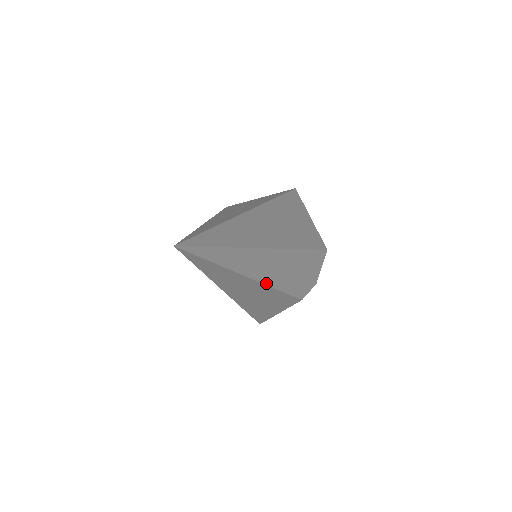
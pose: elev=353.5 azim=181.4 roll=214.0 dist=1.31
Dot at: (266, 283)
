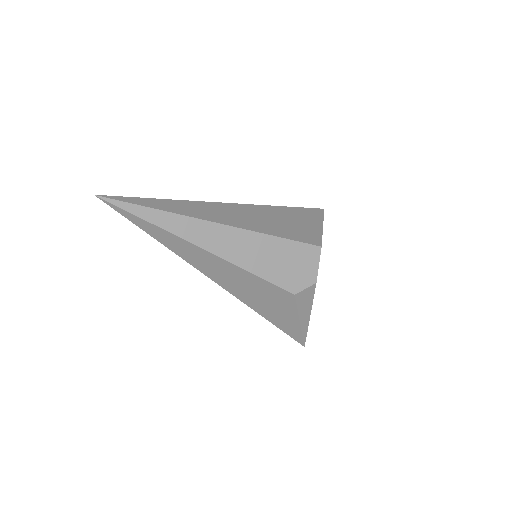
Dot at: (222, 257)
